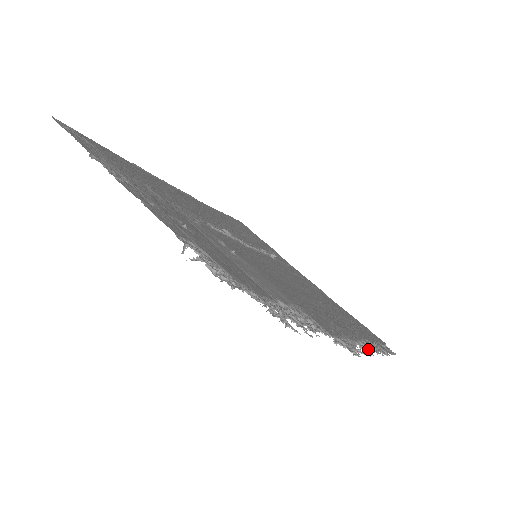
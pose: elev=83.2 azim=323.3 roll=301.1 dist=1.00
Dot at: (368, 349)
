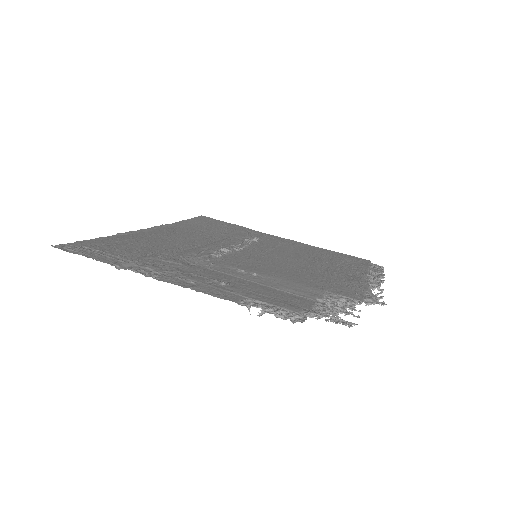
Dot at: (378, 287)
